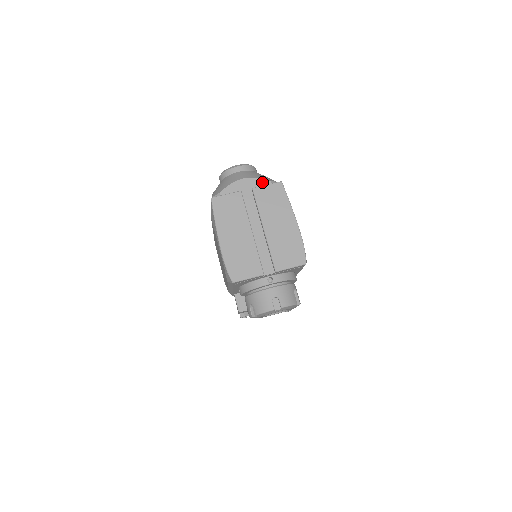
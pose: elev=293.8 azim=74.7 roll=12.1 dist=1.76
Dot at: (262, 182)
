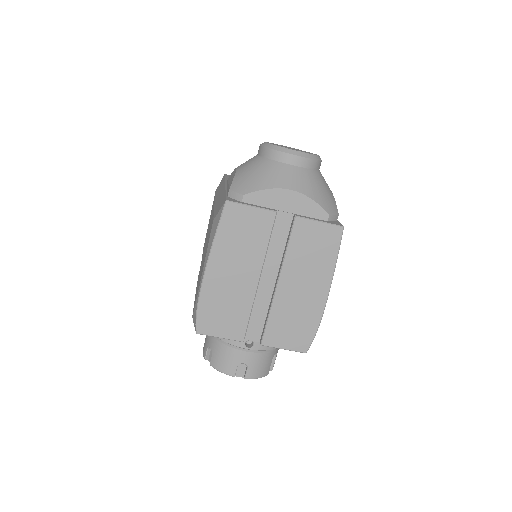
Dot at: (316, 210)
